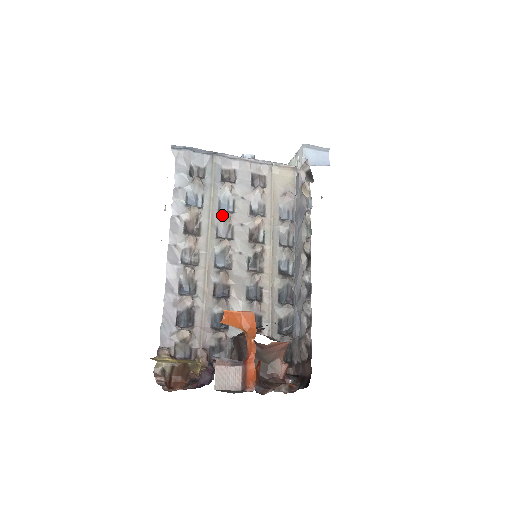
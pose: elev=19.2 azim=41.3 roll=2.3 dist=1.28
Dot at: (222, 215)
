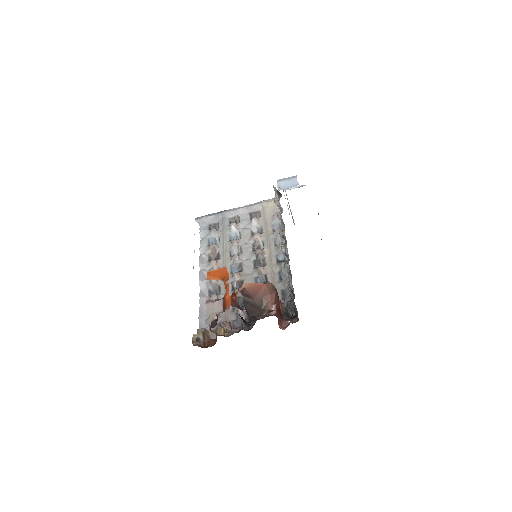
Dot at: (231, 242)
